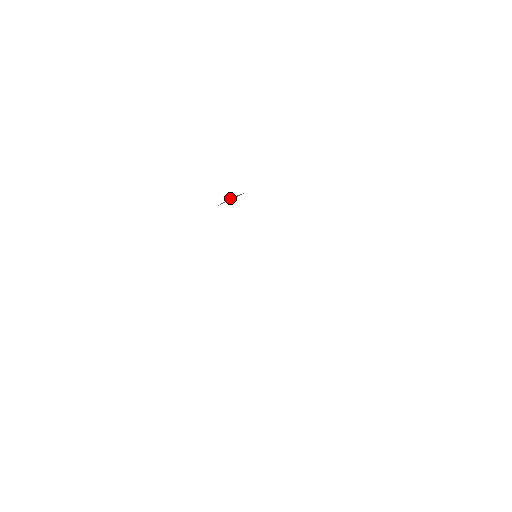
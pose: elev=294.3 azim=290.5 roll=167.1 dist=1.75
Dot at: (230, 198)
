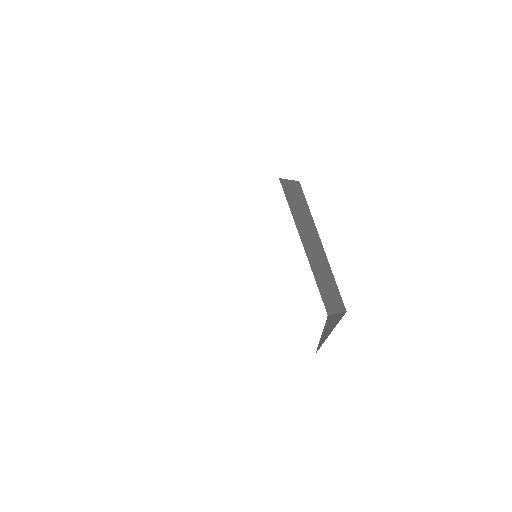
Dot at: occluded
